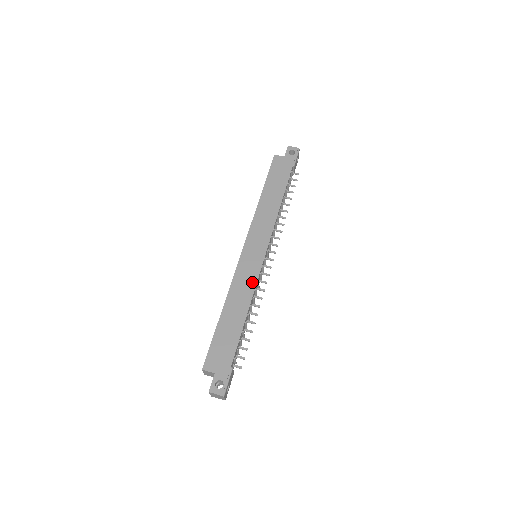
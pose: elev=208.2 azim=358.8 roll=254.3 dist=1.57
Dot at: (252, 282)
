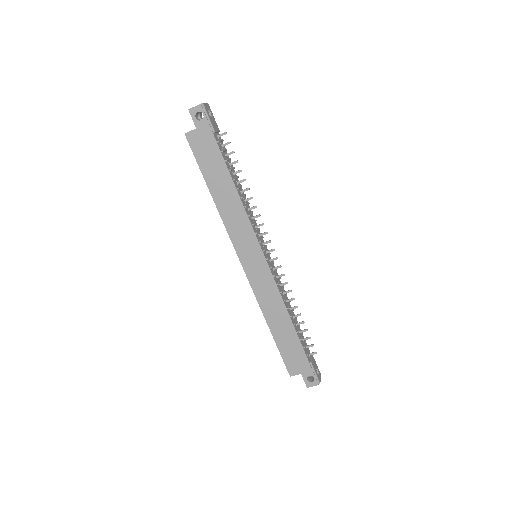
Dot at: (273, 289)
